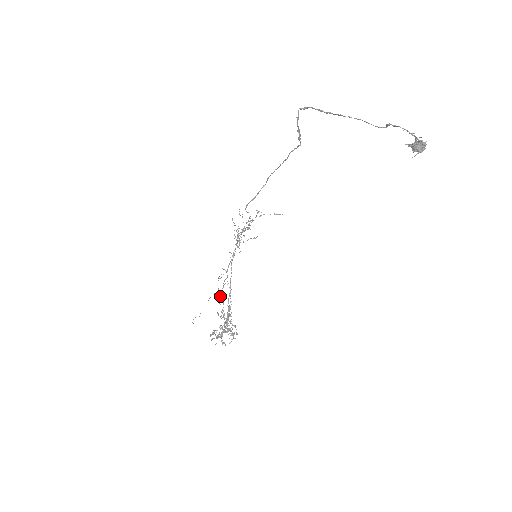
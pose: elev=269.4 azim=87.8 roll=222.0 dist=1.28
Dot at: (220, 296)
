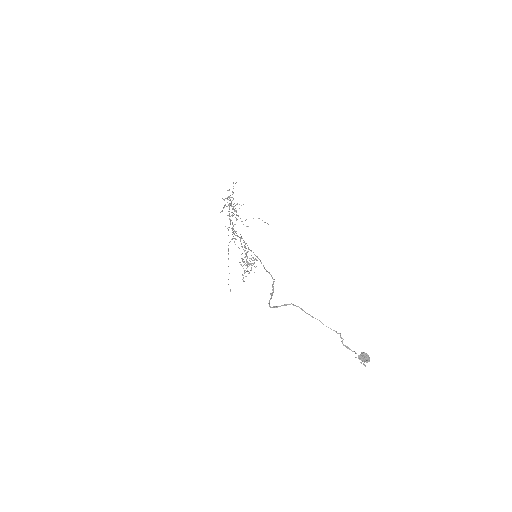
Dot at: (234, 242)
